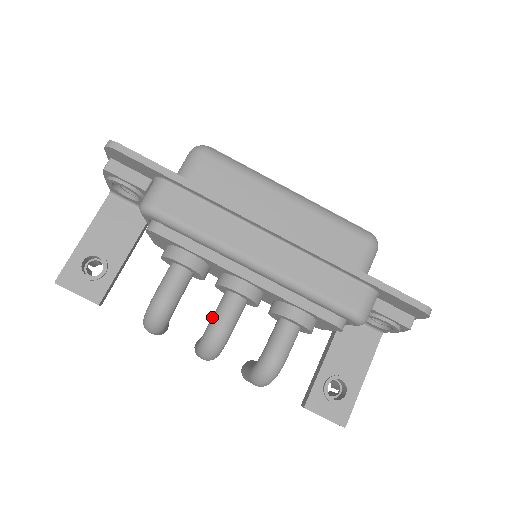
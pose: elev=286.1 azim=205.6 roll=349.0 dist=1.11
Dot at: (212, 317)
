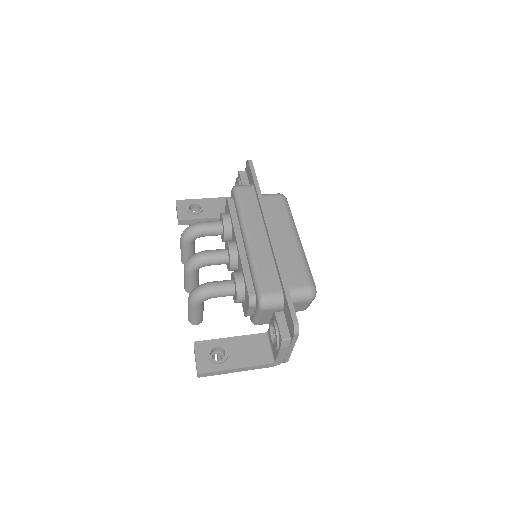
Dot at: occluded
